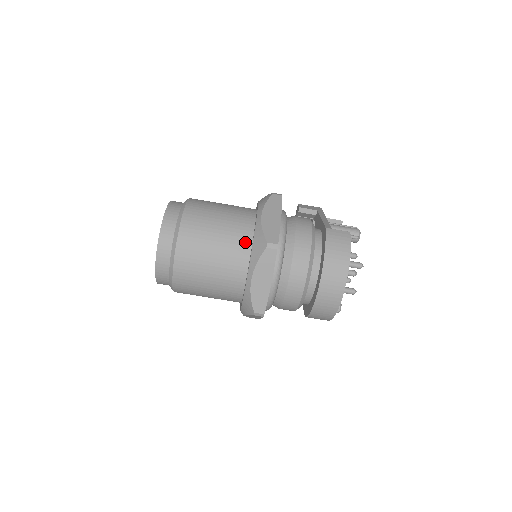
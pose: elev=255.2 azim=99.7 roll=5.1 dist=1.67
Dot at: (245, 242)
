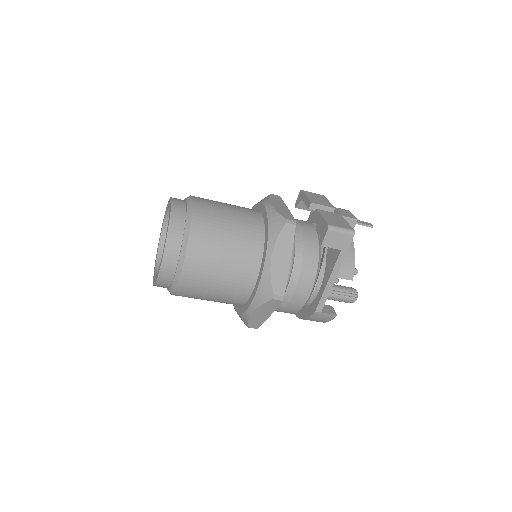
Dot at: occluded
